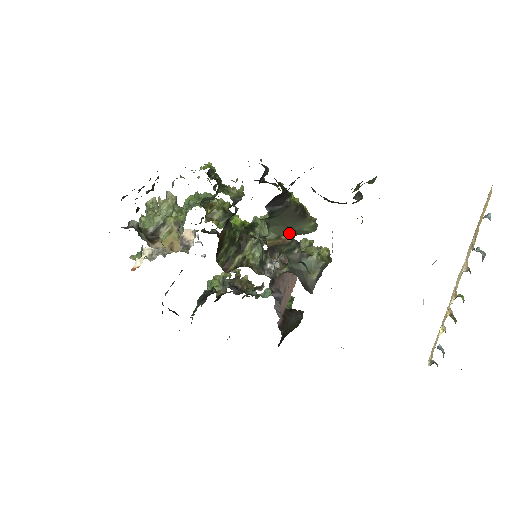
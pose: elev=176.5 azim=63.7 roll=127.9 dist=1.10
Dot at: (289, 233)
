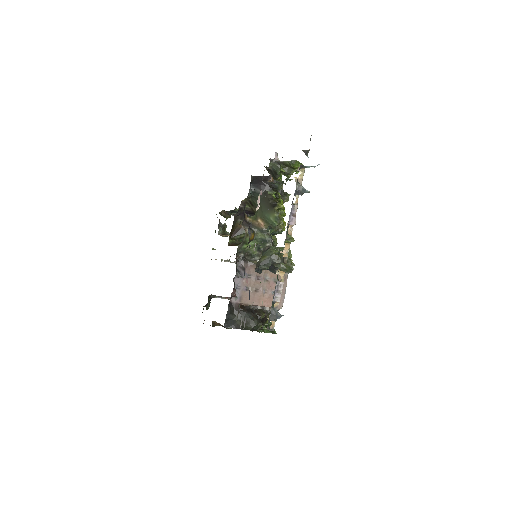
Dot at: (262, 218)
